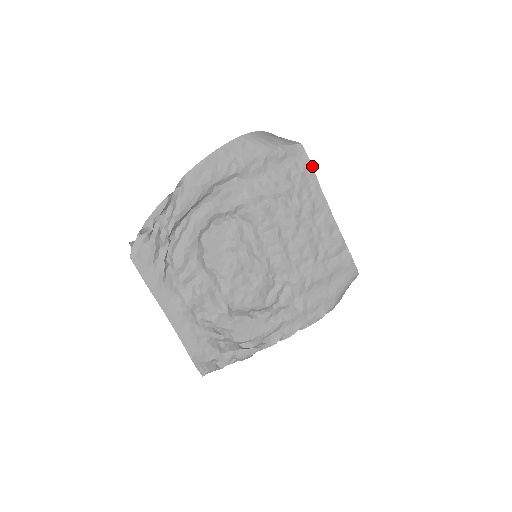
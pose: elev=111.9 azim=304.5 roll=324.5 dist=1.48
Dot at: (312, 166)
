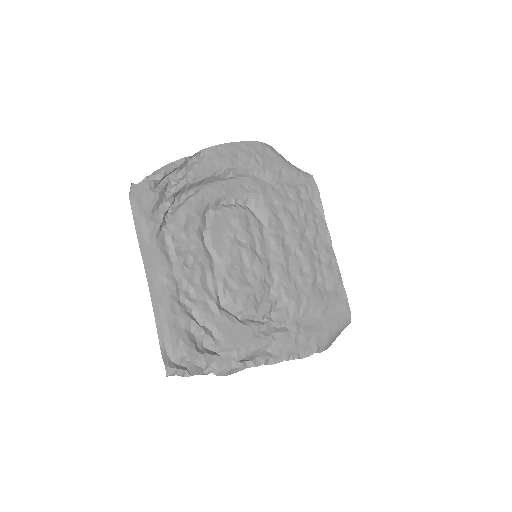
Dot at: occluded
